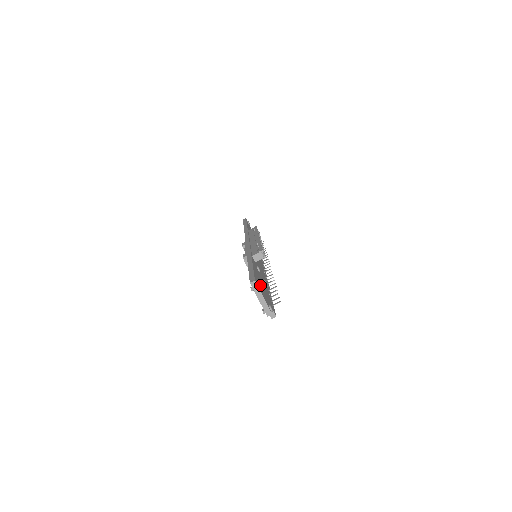
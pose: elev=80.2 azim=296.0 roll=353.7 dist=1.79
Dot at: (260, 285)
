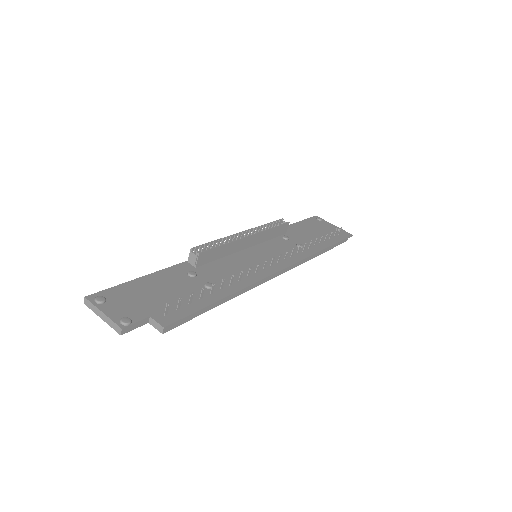
Dot at: (101, 298)
